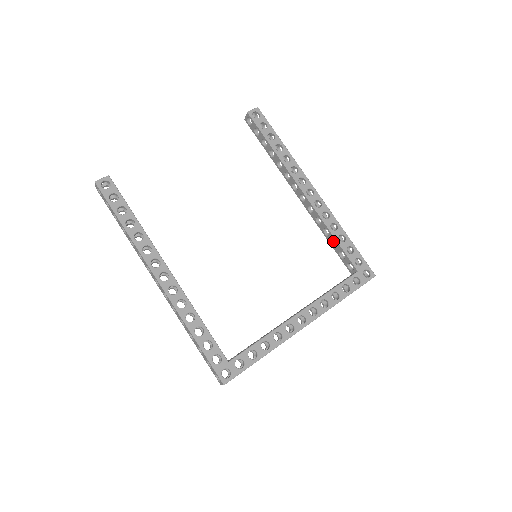
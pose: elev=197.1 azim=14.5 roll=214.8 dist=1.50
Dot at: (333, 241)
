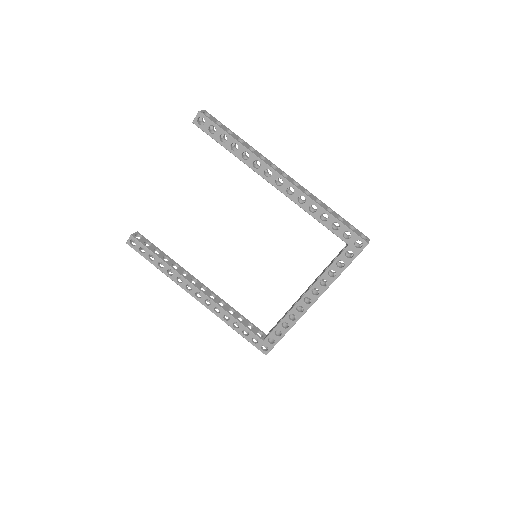
Dot at: (321, 216)
